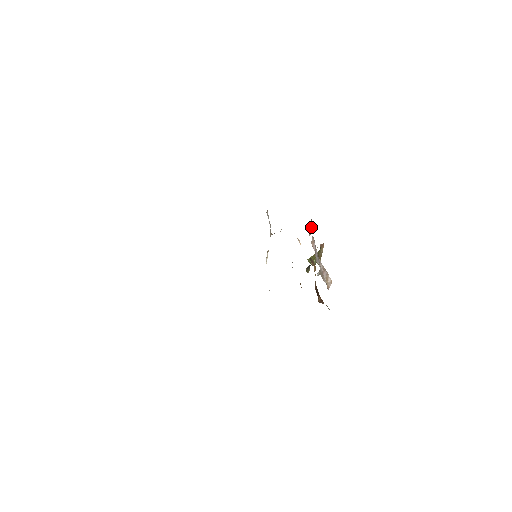
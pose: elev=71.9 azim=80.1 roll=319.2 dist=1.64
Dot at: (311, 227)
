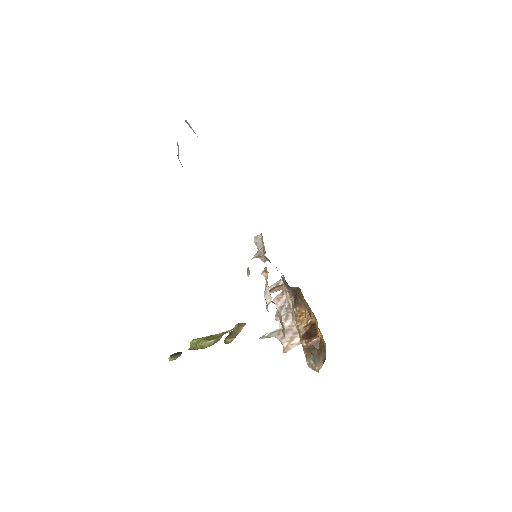
Dot at: (277, 285)
